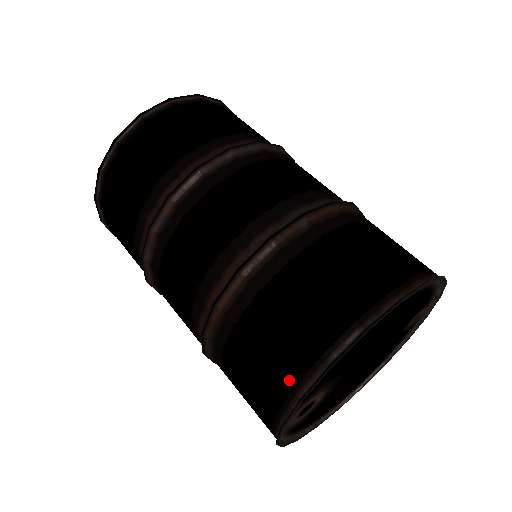
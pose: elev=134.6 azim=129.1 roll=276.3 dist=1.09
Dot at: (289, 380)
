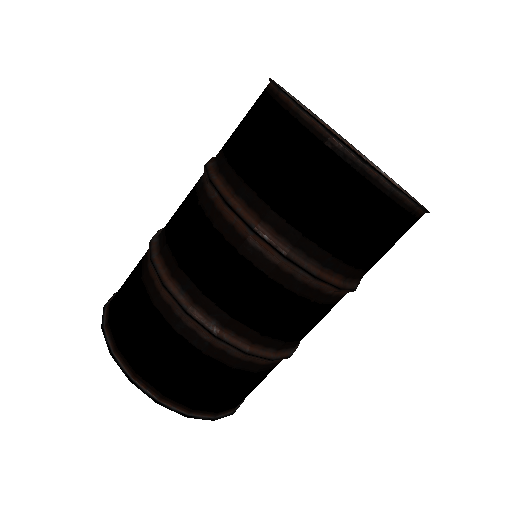
Dot at: (316, 147)
